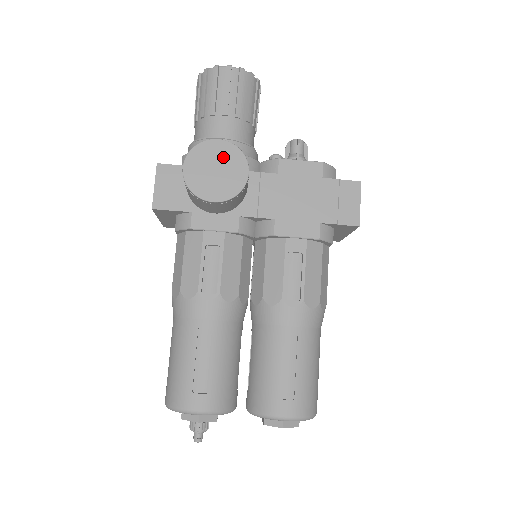
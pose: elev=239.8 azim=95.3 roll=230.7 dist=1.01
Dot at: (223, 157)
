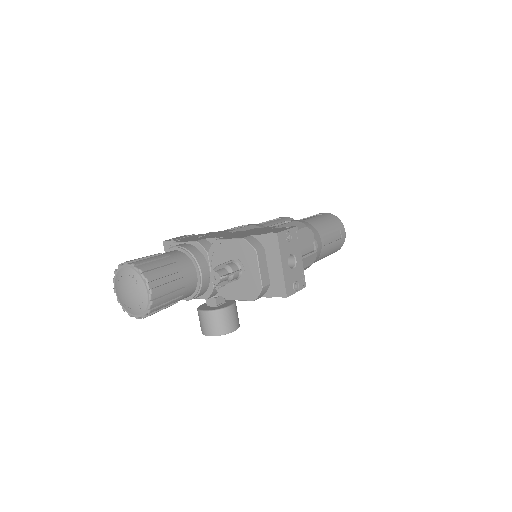
Dot at: occluded
